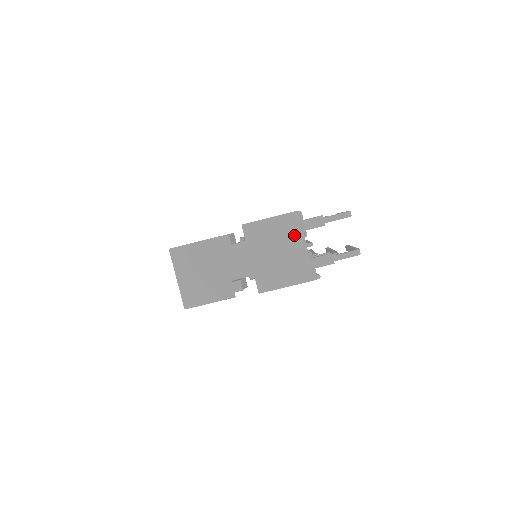
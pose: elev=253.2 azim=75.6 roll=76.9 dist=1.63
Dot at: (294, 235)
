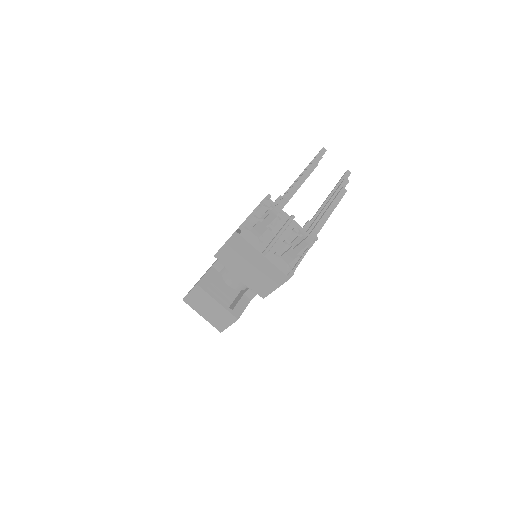
Dot at: (249, 251)
